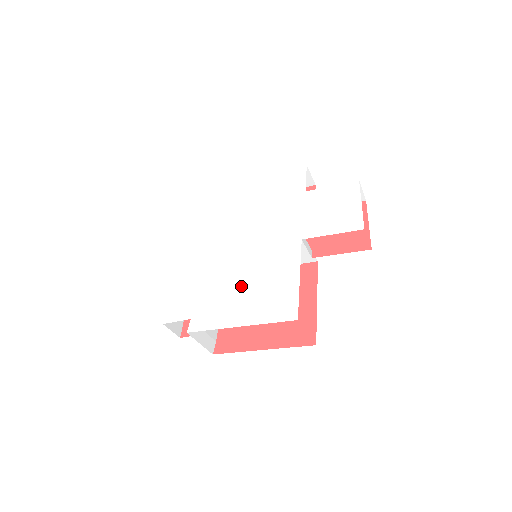
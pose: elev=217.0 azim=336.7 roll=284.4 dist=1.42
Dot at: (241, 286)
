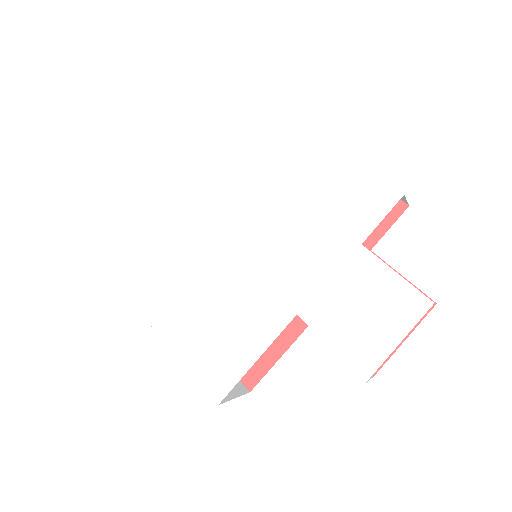
Dot at: (201, 303)
